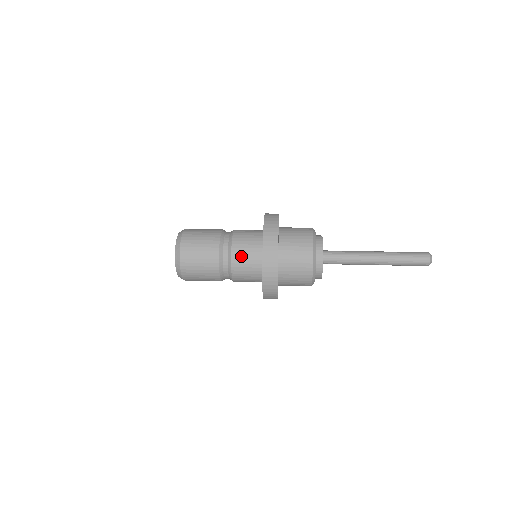
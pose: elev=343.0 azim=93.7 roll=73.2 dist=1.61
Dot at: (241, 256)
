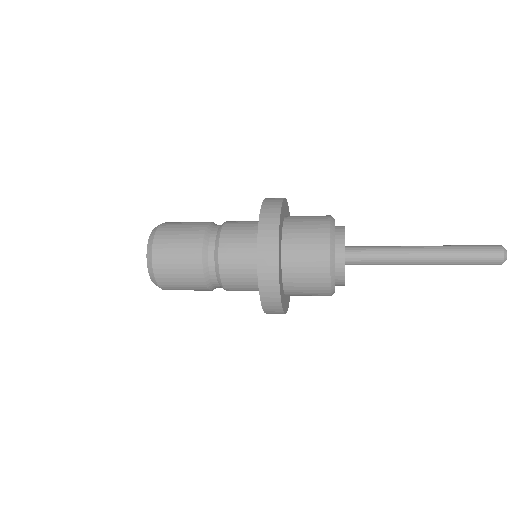
Dot at: (231, 254)
